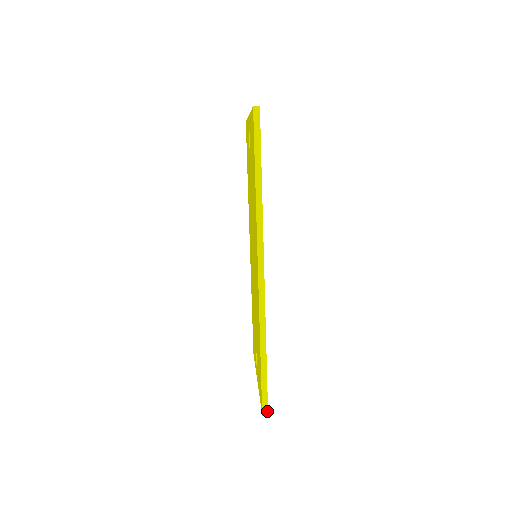
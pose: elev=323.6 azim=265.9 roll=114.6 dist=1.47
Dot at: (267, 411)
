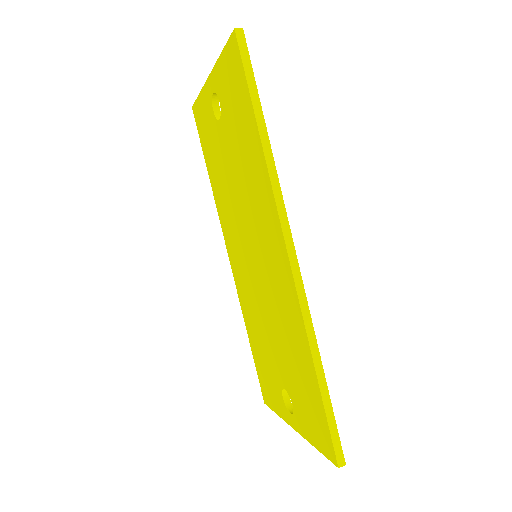
Dot at: (343, 459)
